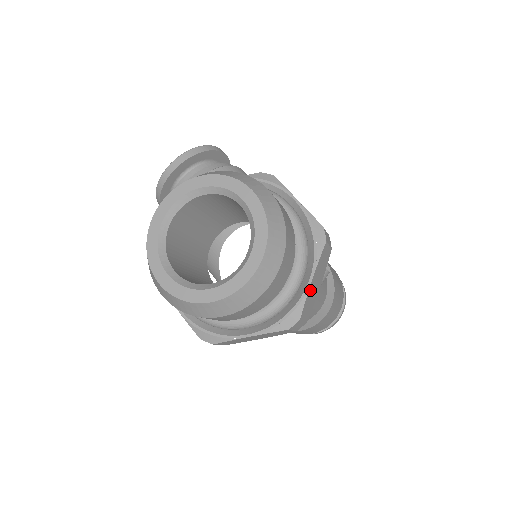
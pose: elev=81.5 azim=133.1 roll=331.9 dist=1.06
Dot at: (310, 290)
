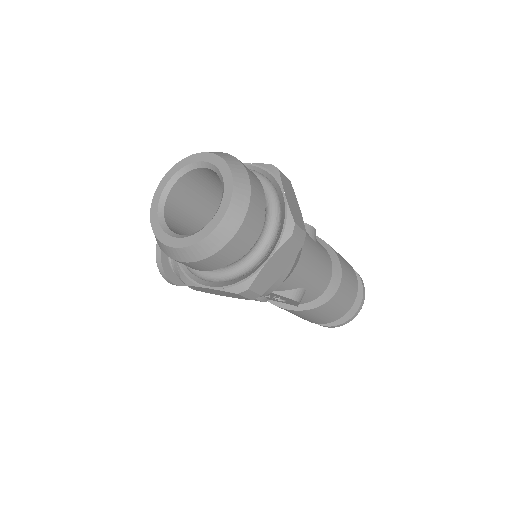
Dot at: (289, 203)
